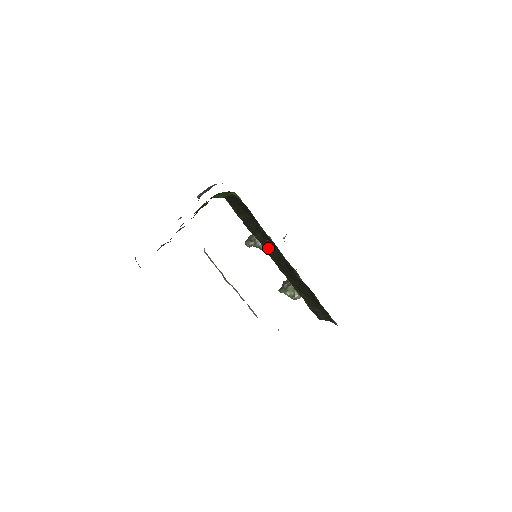
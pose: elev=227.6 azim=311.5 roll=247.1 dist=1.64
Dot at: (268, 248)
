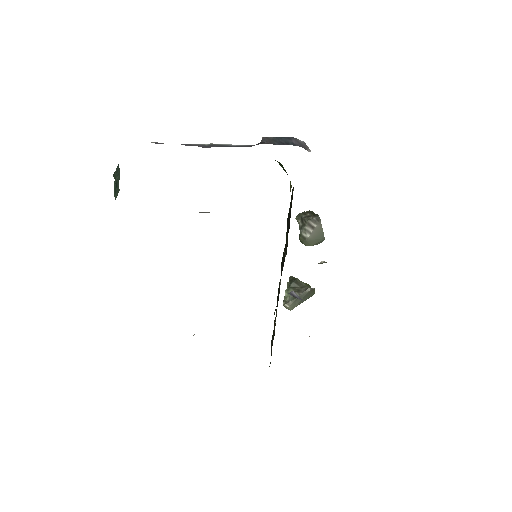
Dot at: (283, 259)
